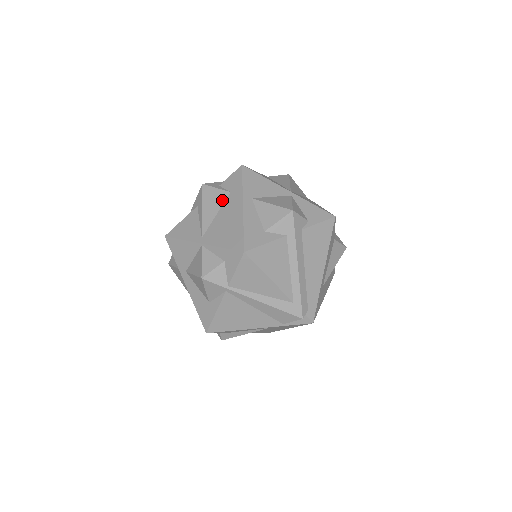
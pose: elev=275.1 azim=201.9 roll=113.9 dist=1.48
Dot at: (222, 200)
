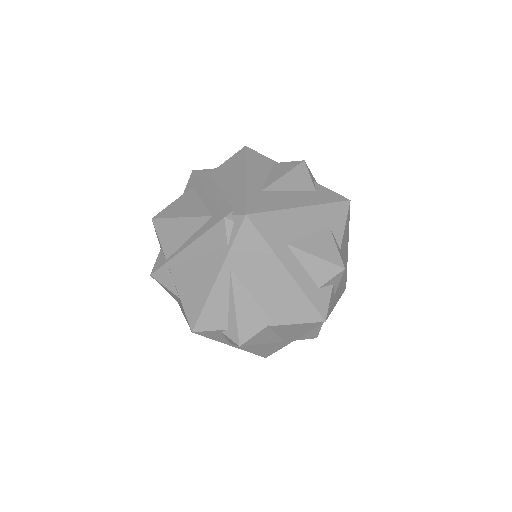
Dot at: occluded
